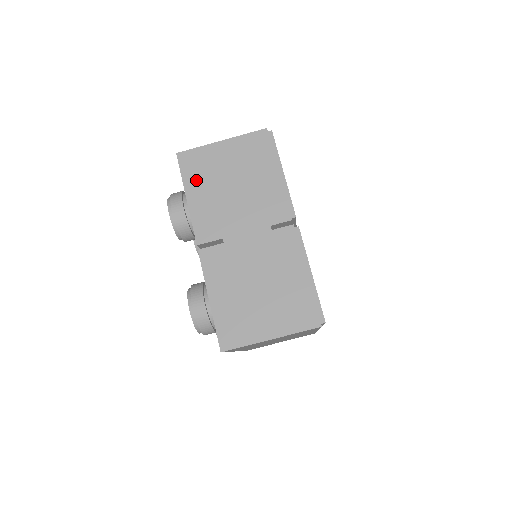
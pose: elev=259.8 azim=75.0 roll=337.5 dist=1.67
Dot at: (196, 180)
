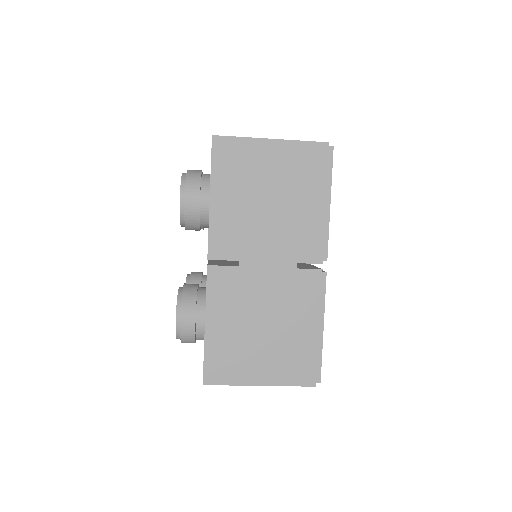
Dot at: (227, 179)
